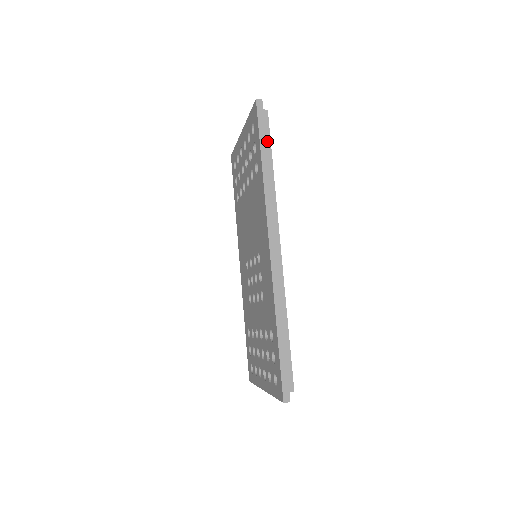
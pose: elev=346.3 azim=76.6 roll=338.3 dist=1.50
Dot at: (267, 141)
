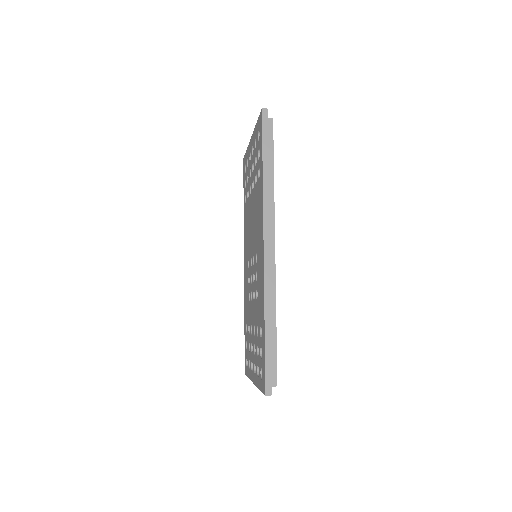
Dot at: (270, 148)
